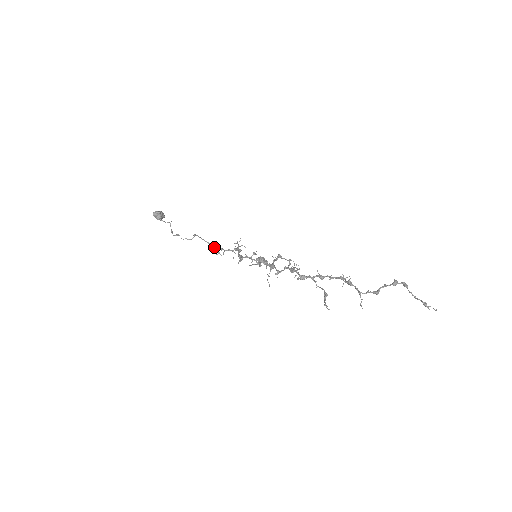
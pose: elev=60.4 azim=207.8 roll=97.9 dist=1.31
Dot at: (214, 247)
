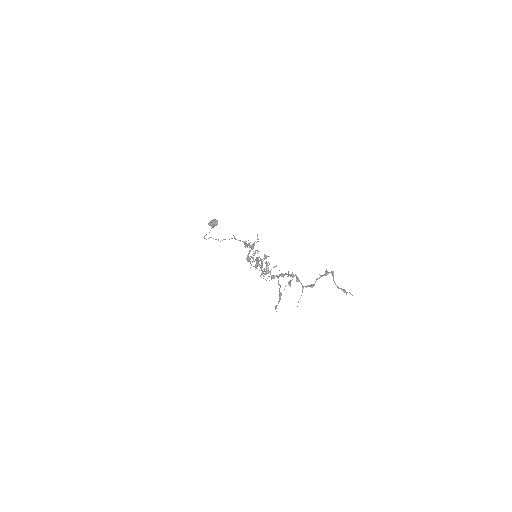
Dot at: occluded
